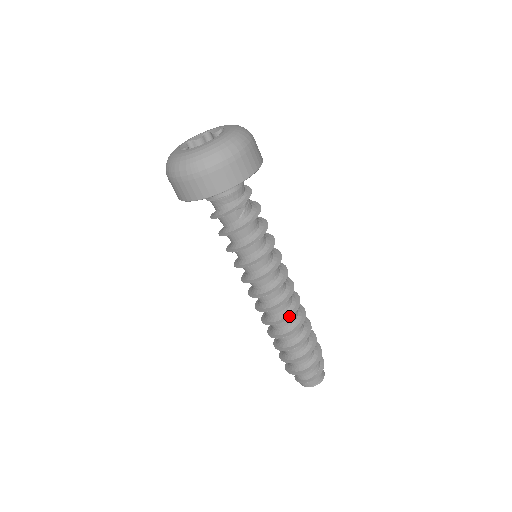
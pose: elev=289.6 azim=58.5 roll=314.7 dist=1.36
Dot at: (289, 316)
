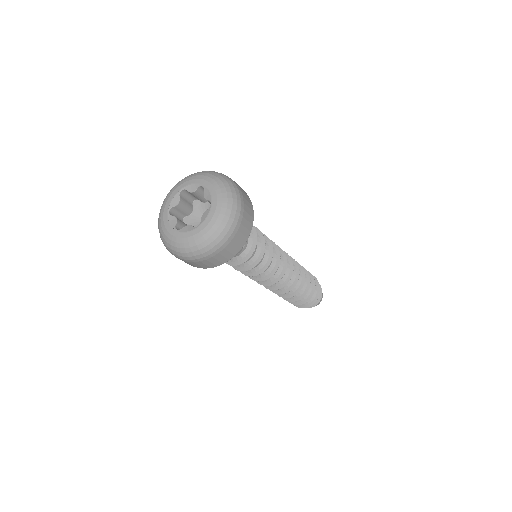
Dot at: (296, 281)
